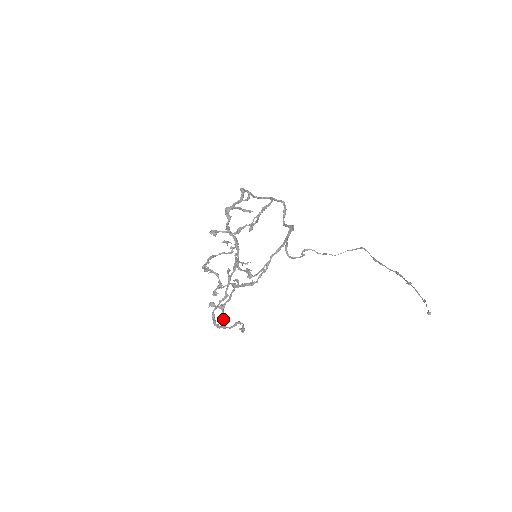
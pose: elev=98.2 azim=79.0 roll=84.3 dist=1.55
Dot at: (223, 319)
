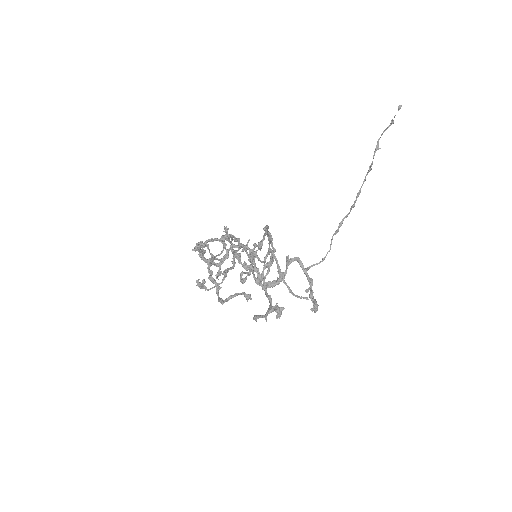
Dot at: (281, 308)
